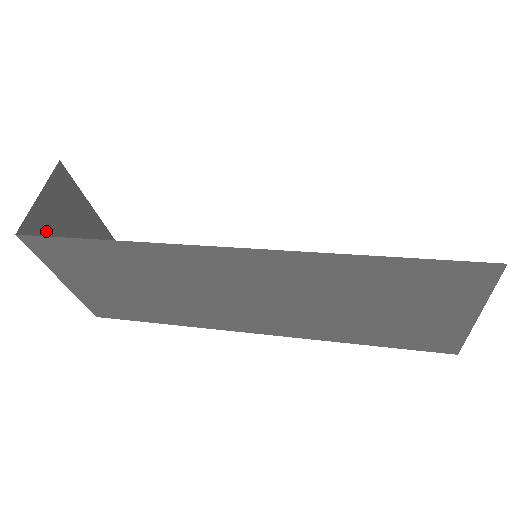
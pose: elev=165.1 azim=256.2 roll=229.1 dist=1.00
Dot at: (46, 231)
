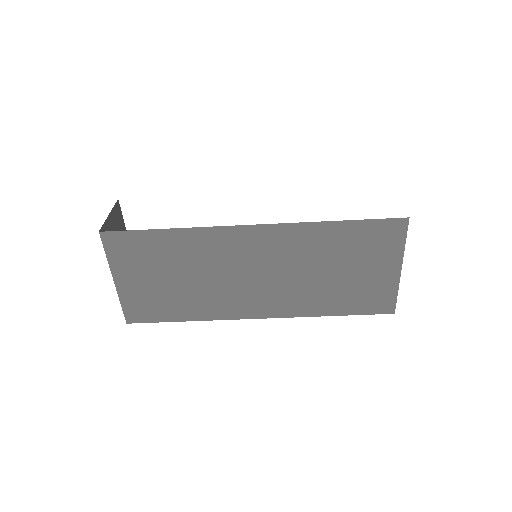
Dot at: occluded
